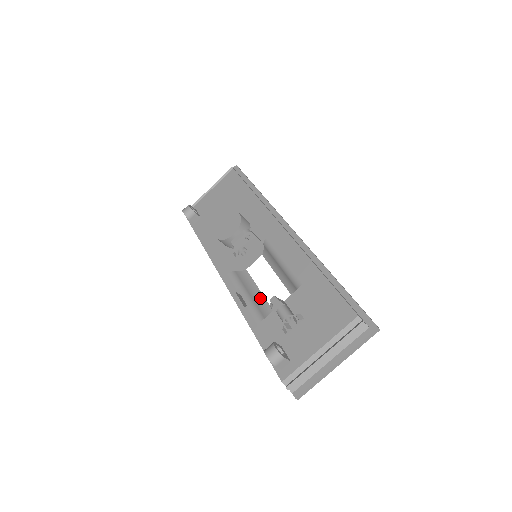
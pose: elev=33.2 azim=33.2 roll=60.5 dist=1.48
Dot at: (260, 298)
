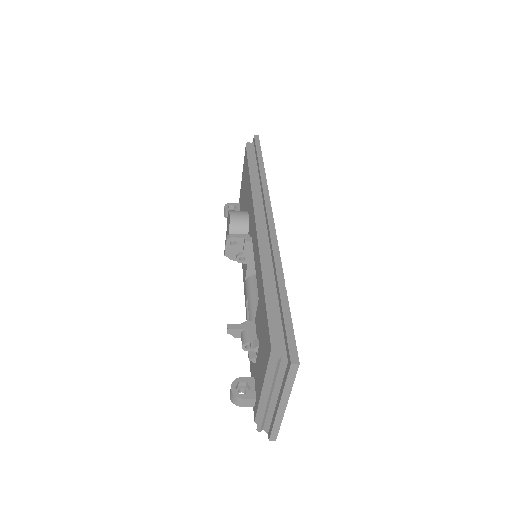
Dot at: occluded
